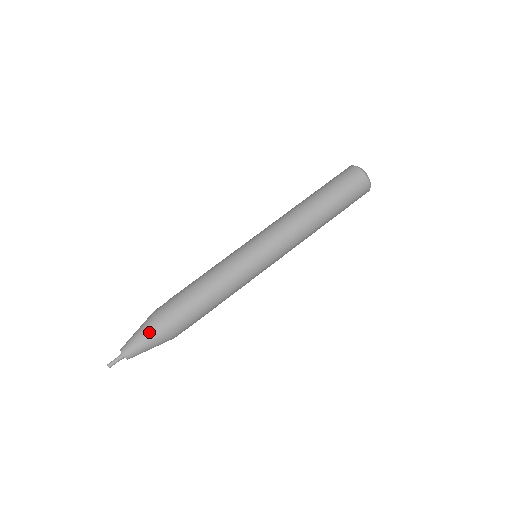
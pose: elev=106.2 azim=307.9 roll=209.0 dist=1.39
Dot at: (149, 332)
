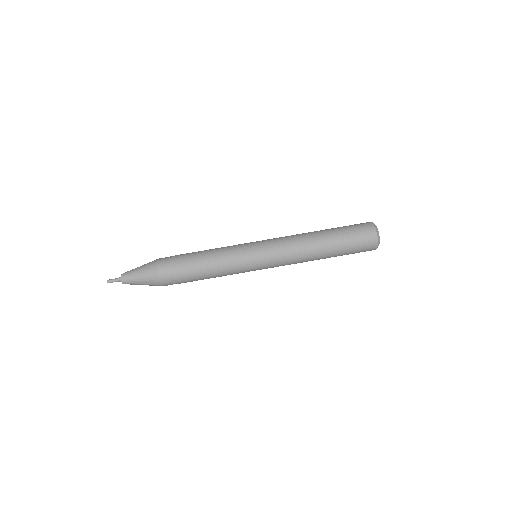
Dot at: (149, 283)
